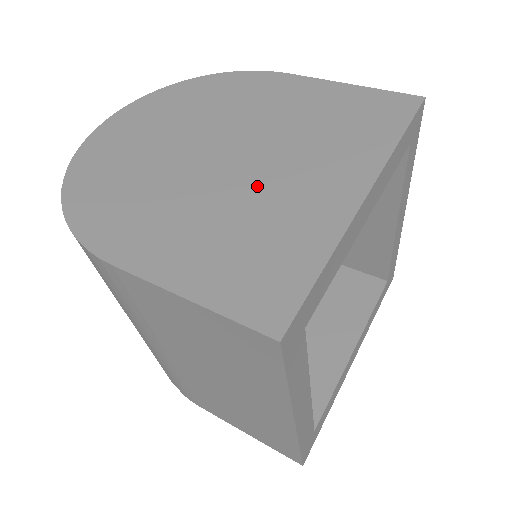
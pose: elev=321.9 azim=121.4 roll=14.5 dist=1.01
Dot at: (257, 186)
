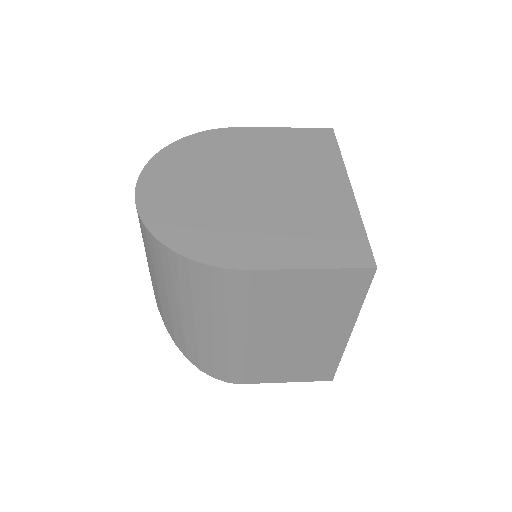
Dot at: (291, 199)
